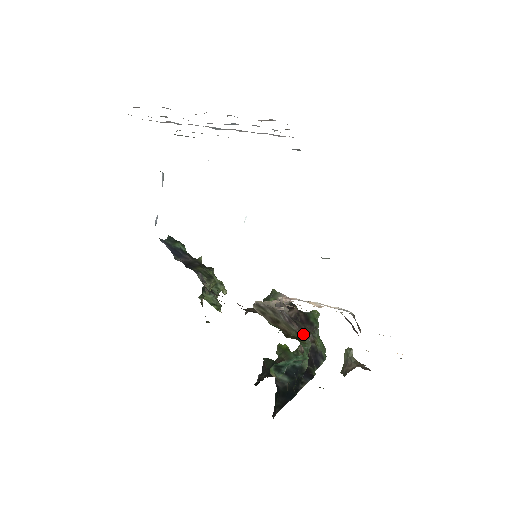
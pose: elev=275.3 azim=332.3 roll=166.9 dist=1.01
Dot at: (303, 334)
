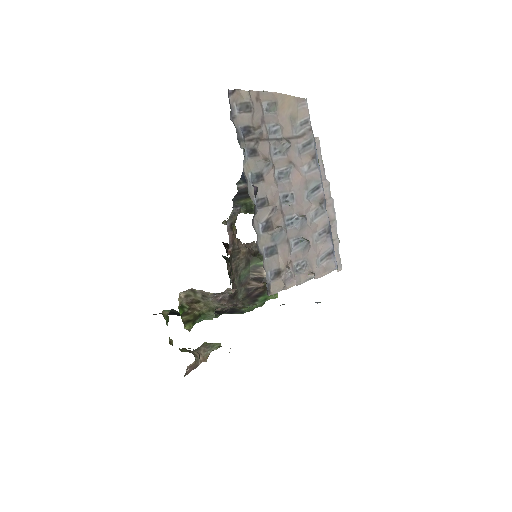
Dot at: (226, 307)
